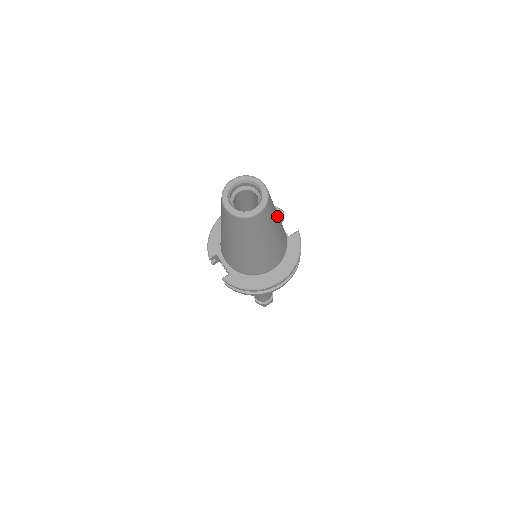
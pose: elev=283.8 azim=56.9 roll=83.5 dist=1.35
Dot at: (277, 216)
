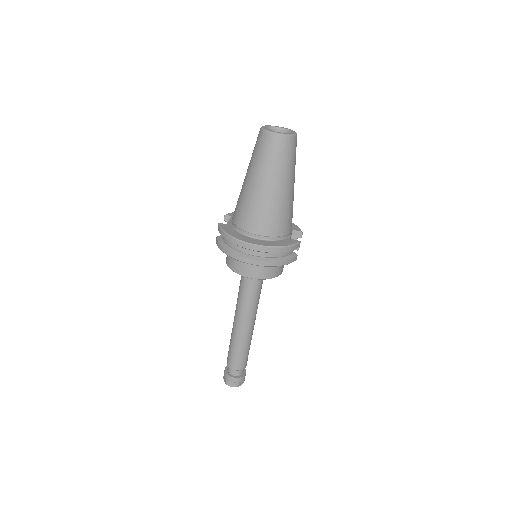
Dot at: (290, 179)
